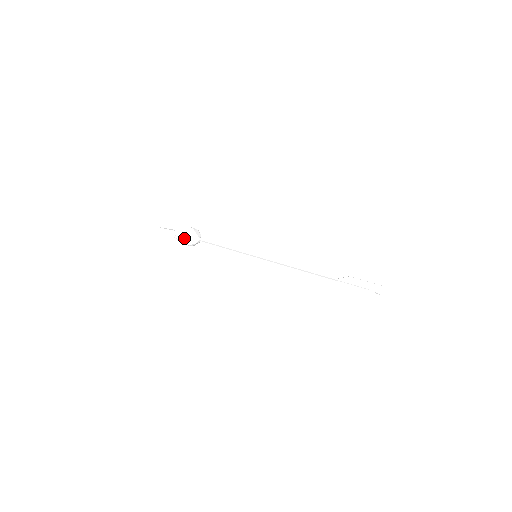
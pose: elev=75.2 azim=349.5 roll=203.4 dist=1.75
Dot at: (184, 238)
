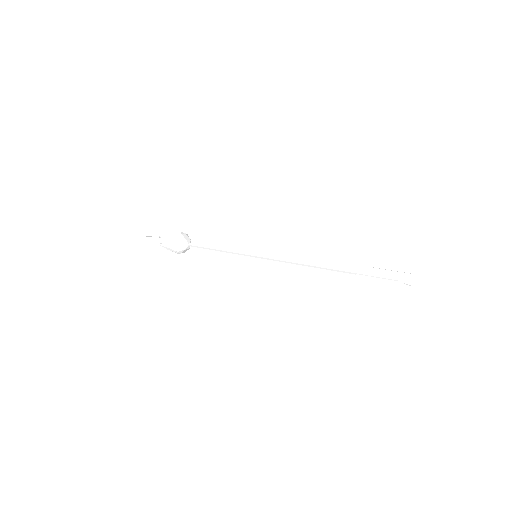
Dot at: (171, 244)
